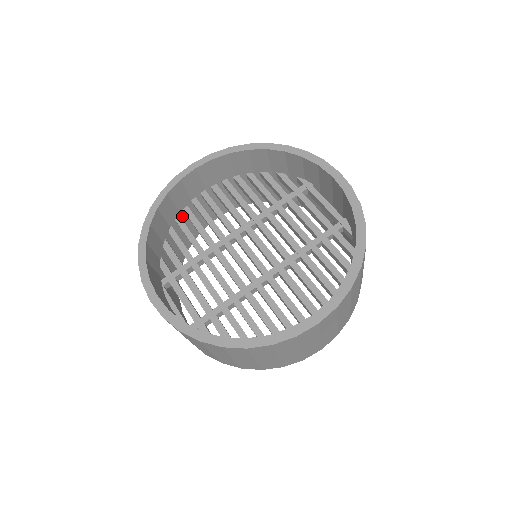
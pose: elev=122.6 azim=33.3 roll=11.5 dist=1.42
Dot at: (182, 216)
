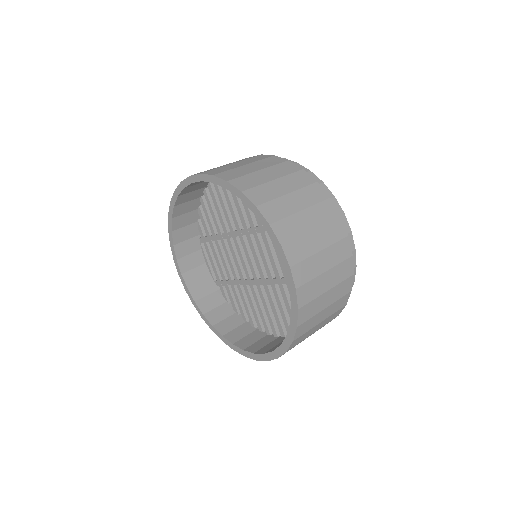
Dot at: occluded
